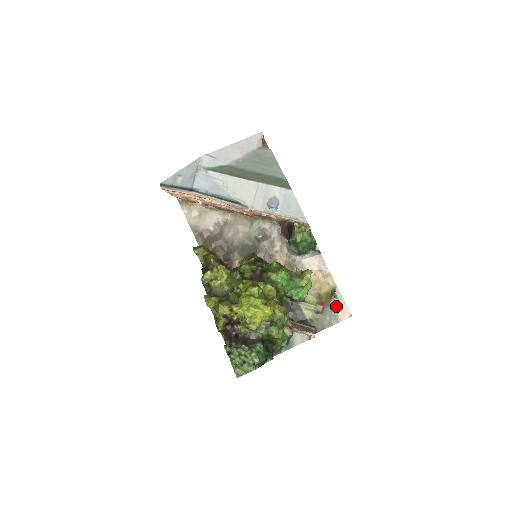
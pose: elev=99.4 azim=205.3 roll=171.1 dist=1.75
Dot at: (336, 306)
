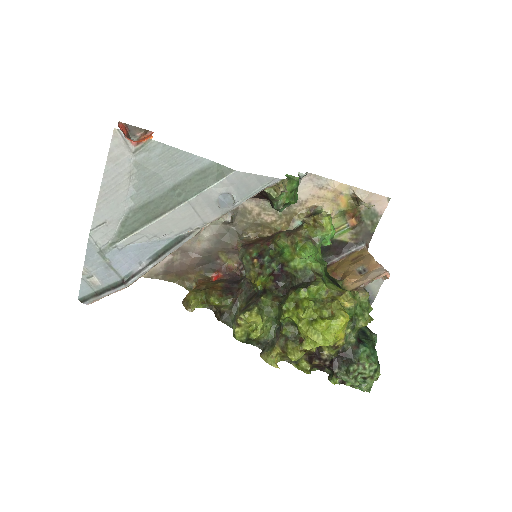
Dot at: occluded
